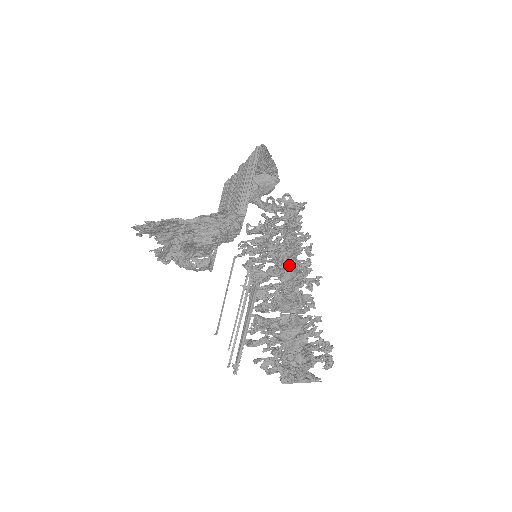
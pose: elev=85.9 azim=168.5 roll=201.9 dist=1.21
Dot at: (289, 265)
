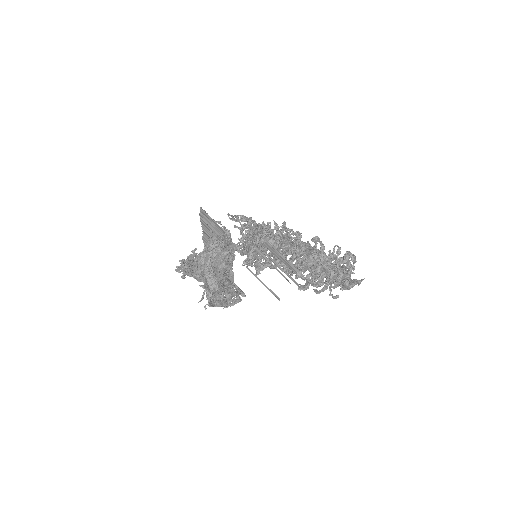
Dot at: occluded
